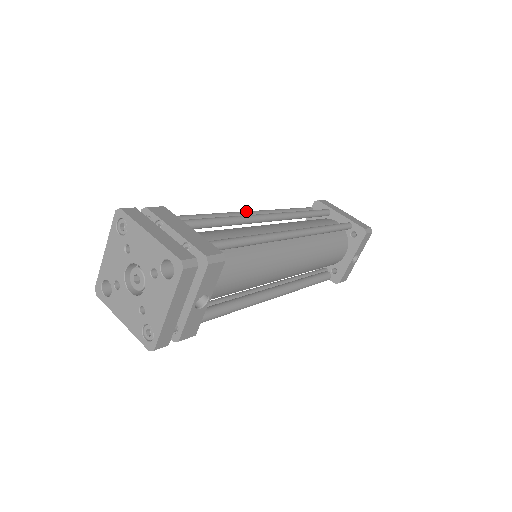
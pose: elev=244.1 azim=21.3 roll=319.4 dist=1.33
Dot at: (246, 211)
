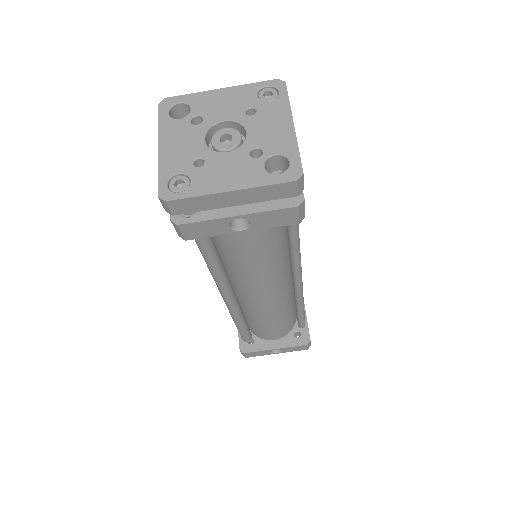
Dot at: occluded
